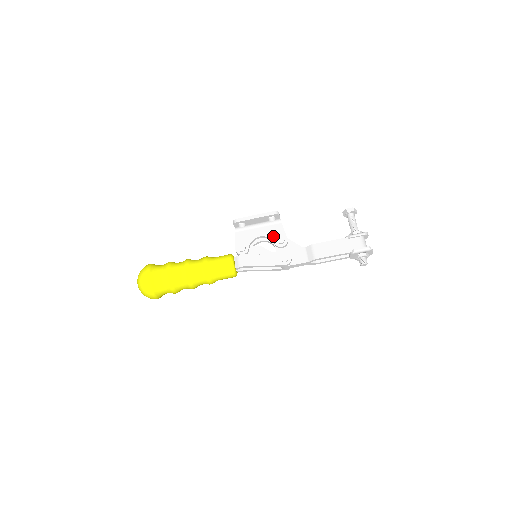
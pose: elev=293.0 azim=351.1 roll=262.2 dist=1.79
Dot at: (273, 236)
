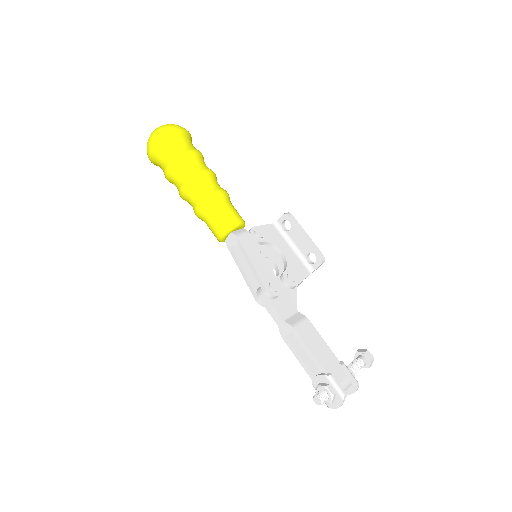
Dot at: (291, 267)
